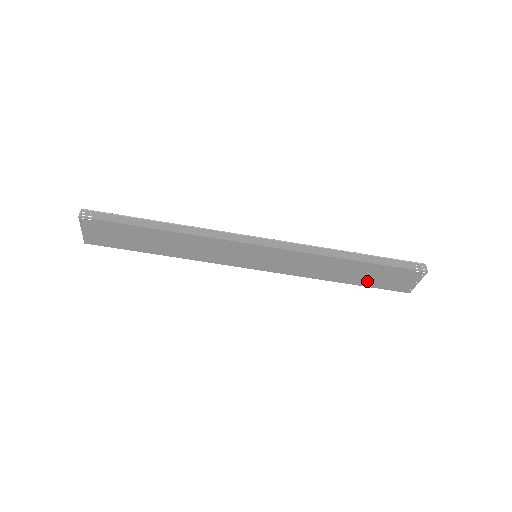
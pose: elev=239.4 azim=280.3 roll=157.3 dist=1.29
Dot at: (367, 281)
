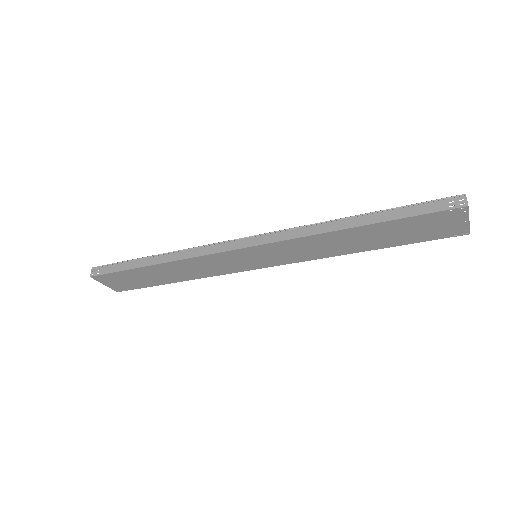
Dot at: (399, 240)
